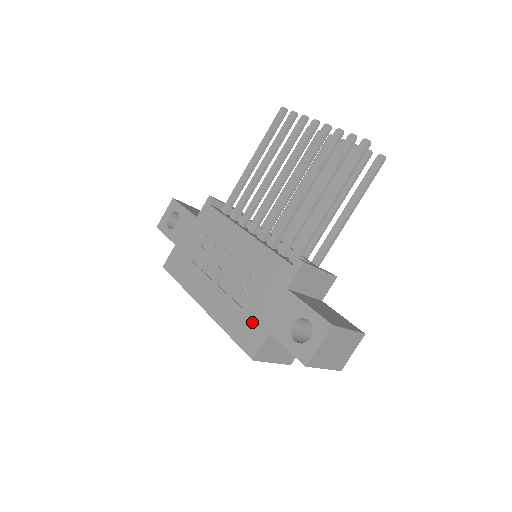
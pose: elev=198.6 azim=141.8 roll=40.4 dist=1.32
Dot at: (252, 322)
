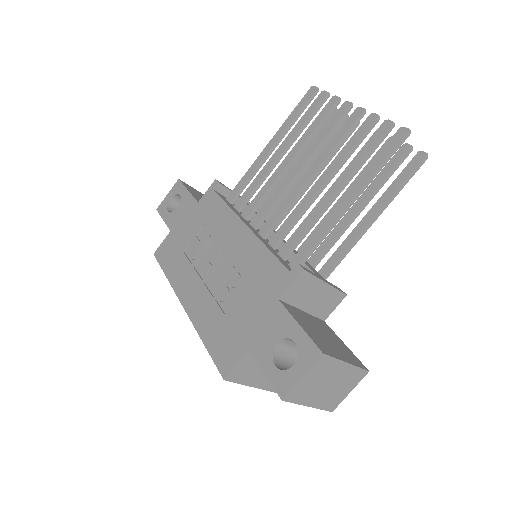
Dot at: (232, 333)
